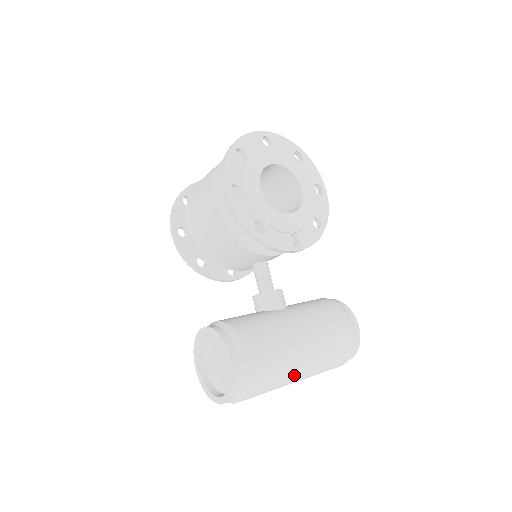
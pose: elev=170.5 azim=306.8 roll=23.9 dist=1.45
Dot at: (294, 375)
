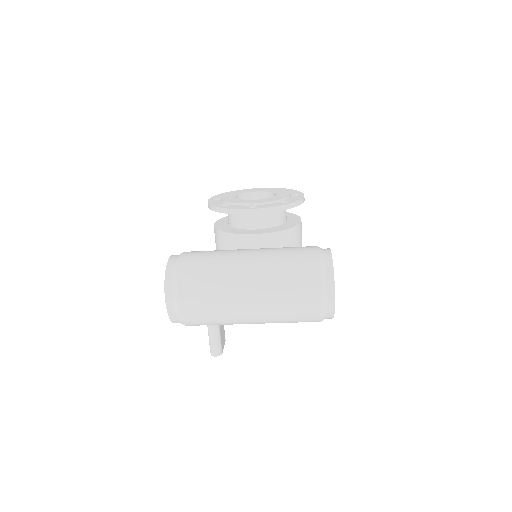
Dot at: (235, 274)
